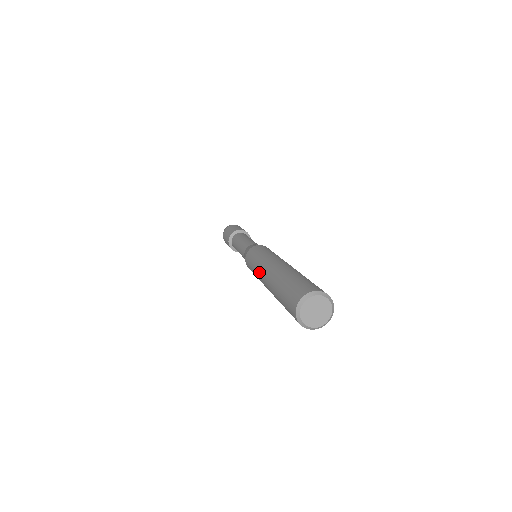
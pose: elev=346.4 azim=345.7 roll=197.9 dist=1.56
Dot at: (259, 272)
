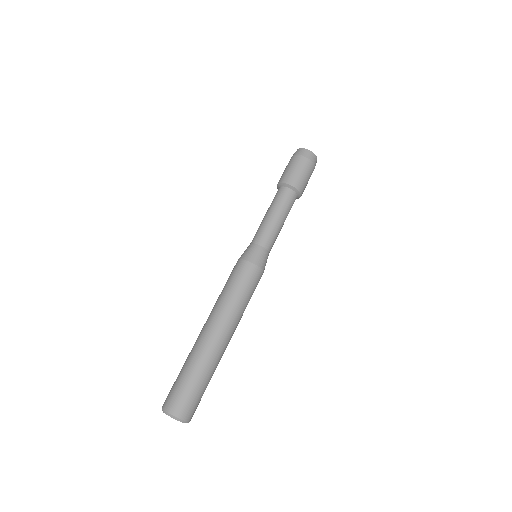
Dot at: (216, 311)
